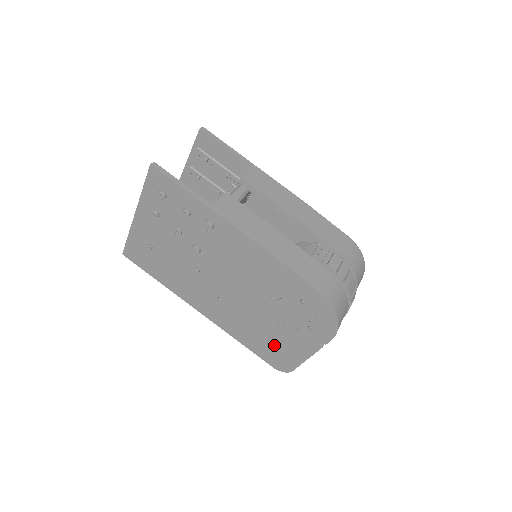
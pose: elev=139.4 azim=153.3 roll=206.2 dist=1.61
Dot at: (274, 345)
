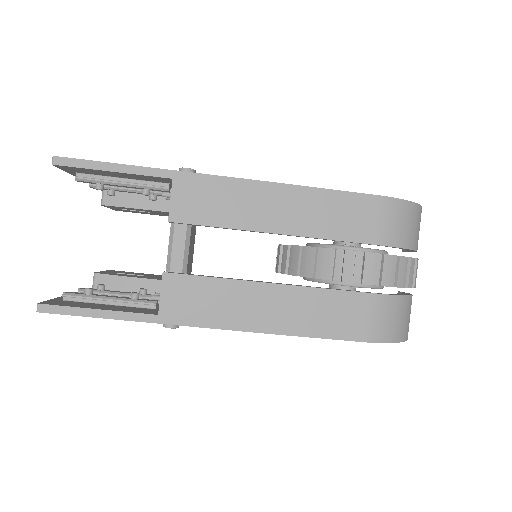
Dot at: occluded
